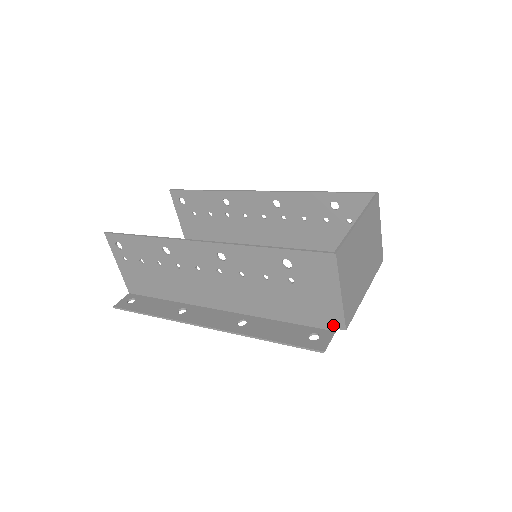
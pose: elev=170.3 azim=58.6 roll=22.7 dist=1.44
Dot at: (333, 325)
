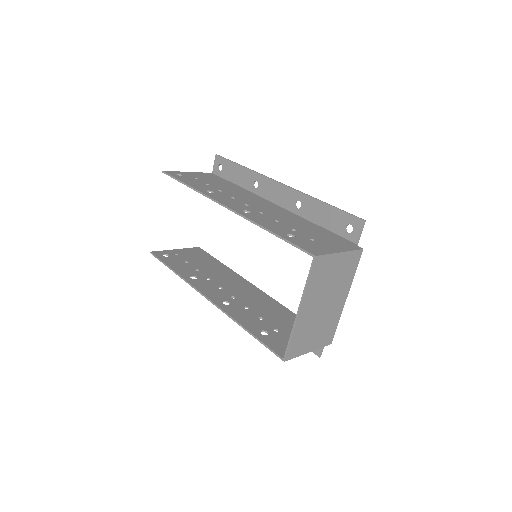
Dot at: occluded
